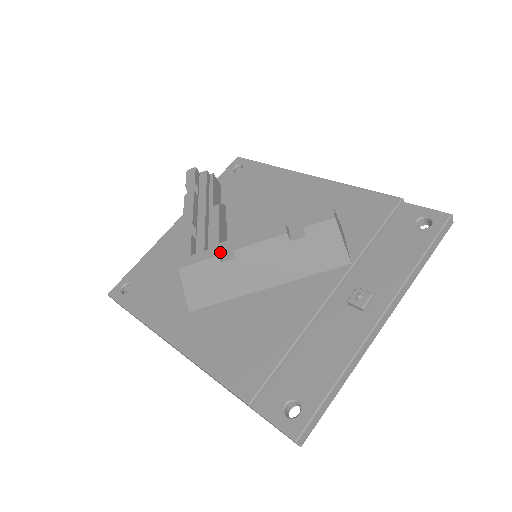
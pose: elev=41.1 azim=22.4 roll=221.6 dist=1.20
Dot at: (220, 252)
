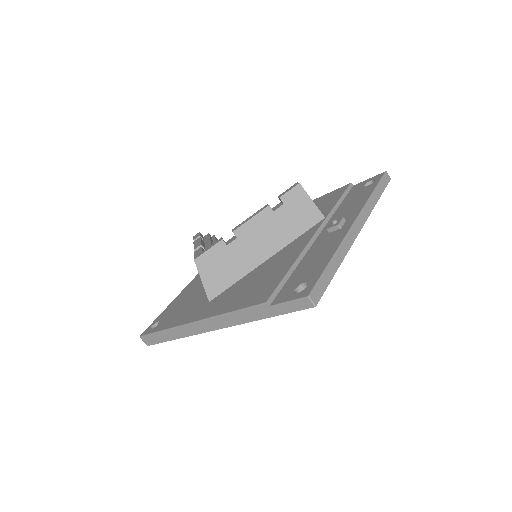
Dot at: (224, 241)
